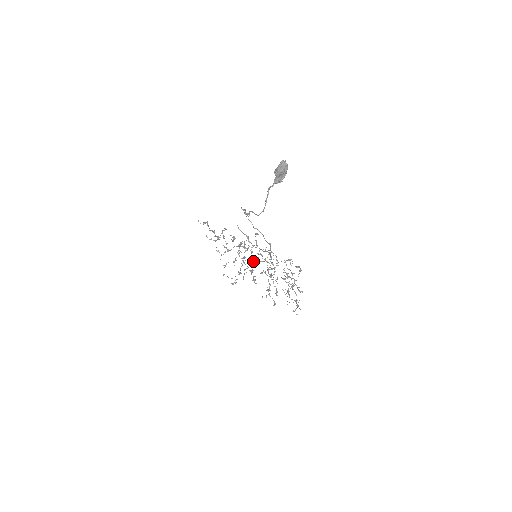
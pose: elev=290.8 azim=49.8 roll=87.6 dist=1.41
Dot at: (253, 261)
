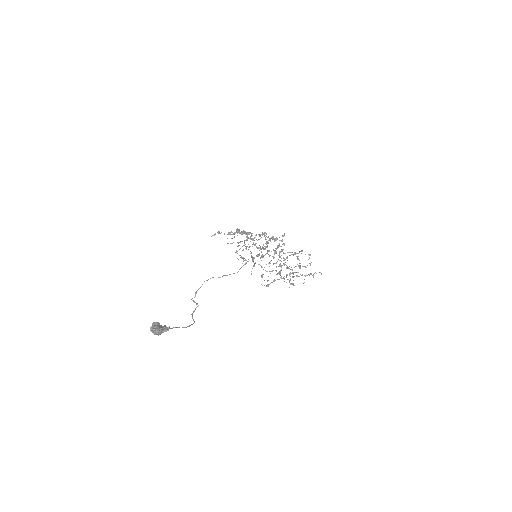
Dot at: (266, 242)
